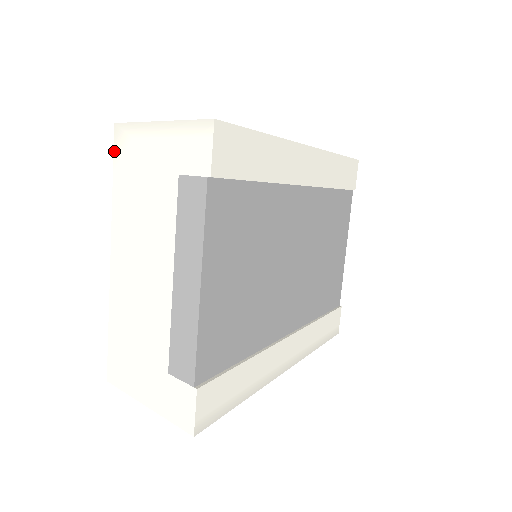
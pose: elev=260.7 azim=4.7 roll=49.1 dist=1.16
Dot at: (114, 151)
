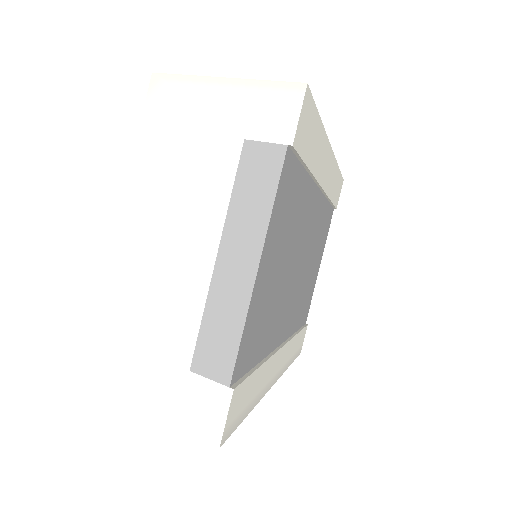
Dot at: (146, 104)
